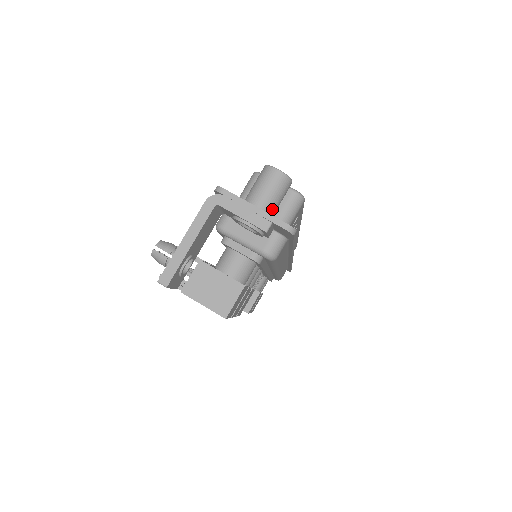
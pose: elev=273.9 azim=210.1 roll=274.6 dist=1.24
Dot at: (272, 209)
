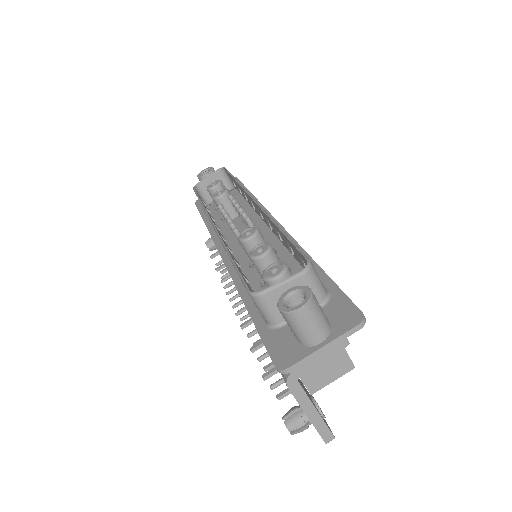
Dot at: (327, 324)
